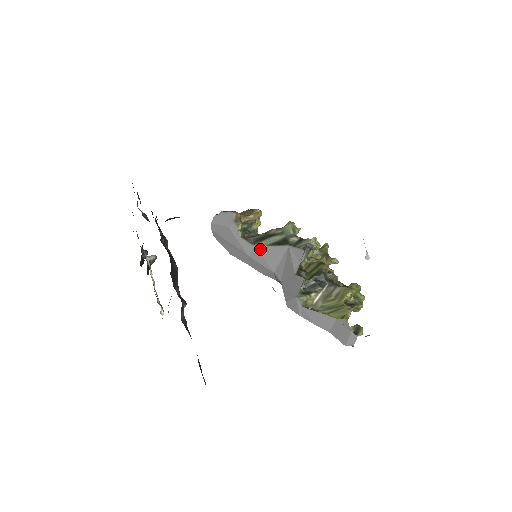
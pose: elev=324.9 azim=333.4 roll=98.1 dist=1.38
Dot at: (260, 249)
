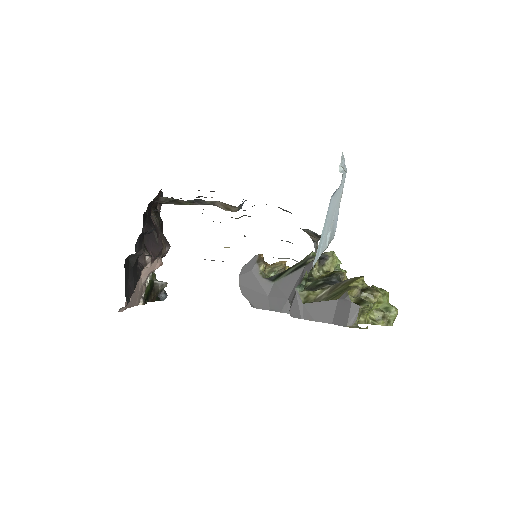
Dot at: (278, 282)
